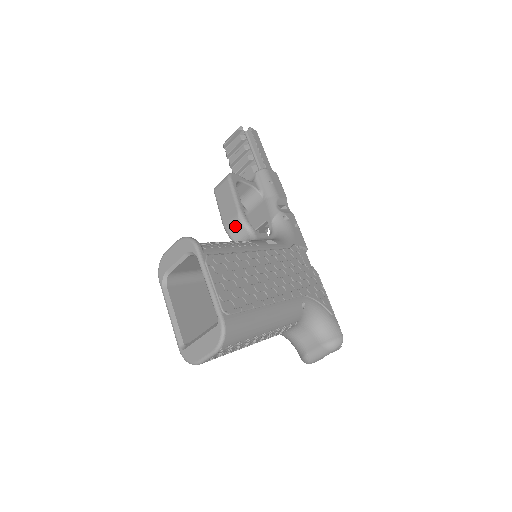
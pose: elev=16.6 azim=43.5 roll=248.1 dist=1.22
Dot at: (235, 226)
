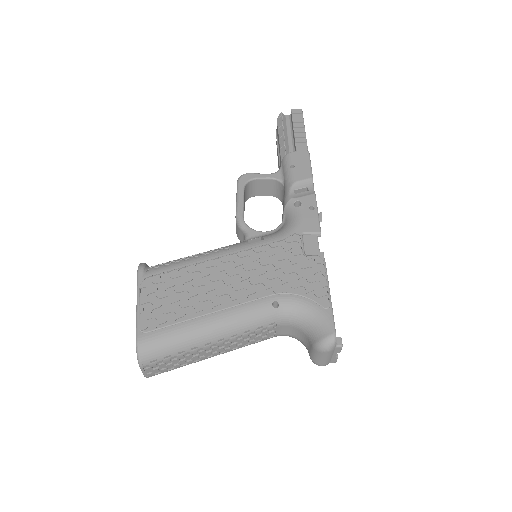
Dot at: (237, 230)
